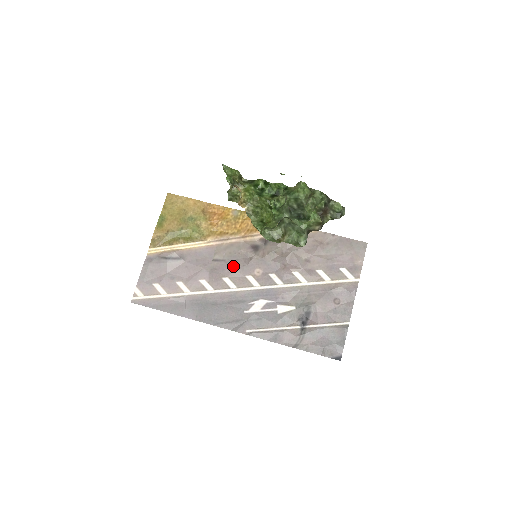
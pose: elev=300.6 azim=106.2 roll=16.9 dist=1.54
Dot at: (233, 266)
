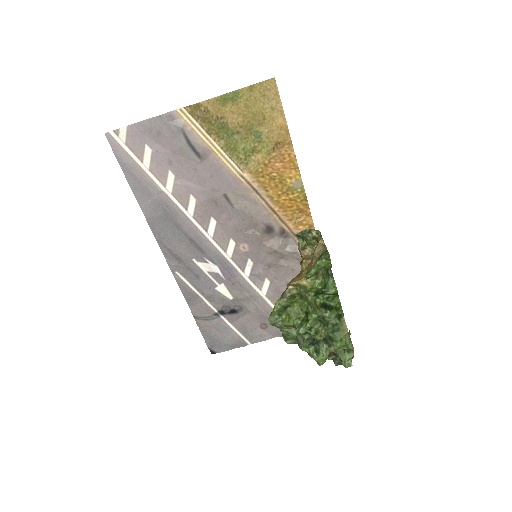
Dot at: (233, 220)
